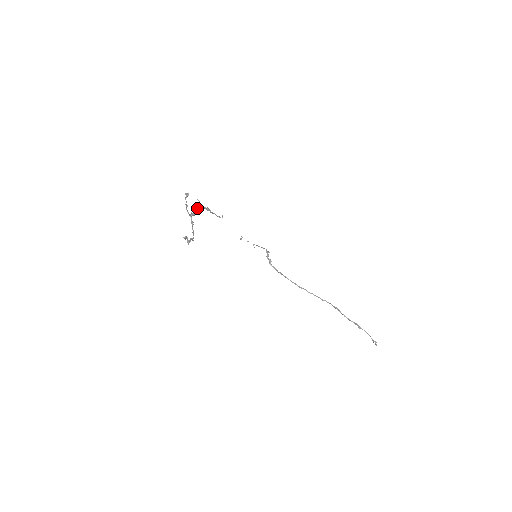
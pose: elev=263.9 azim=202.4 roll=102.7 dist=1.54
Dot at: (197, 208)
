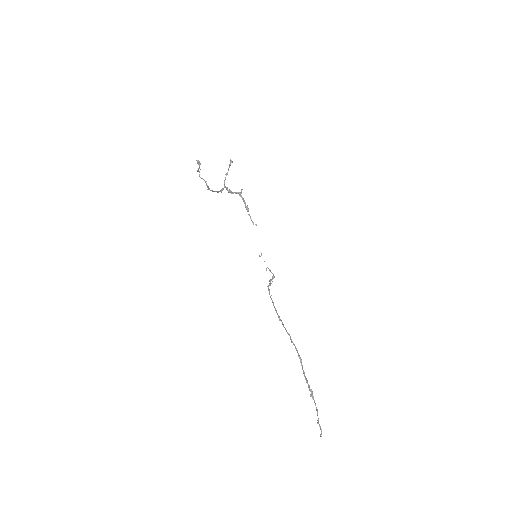
Dot at: (237, 193)
